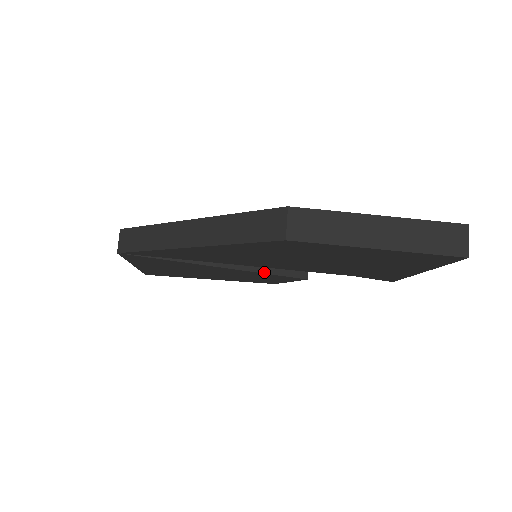
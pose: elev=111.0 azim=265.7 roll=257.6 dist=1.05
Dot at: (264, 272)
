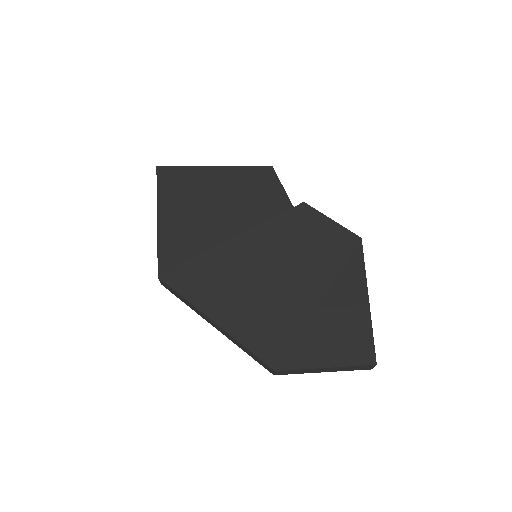
Dot at: occluded
